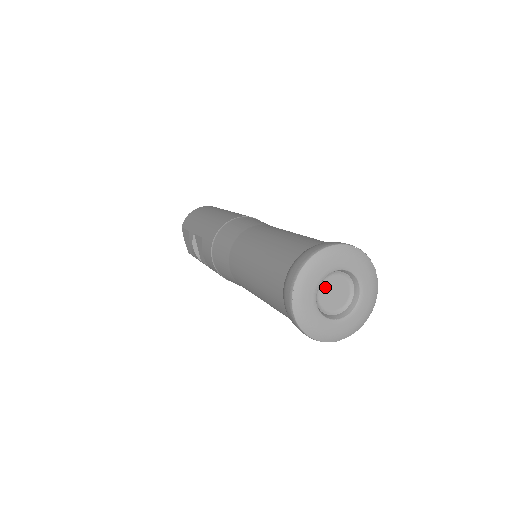
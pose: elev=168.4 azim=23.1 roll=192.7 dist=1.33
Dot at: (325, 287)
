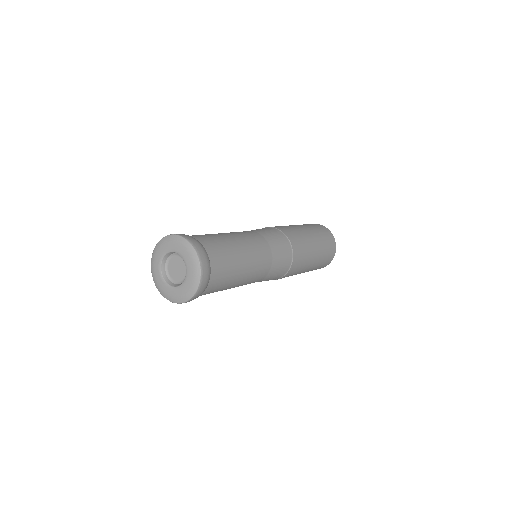
Dot at: (171, 265)
